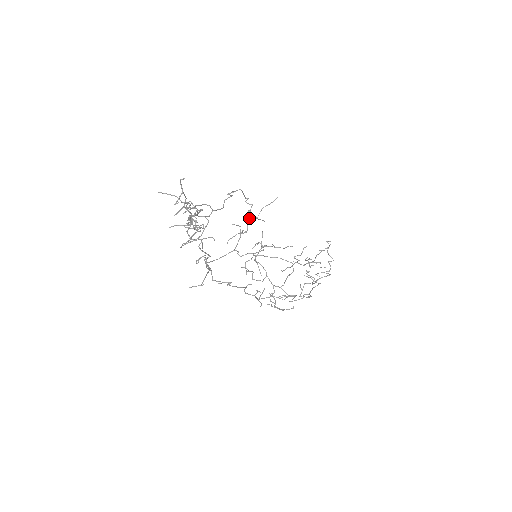
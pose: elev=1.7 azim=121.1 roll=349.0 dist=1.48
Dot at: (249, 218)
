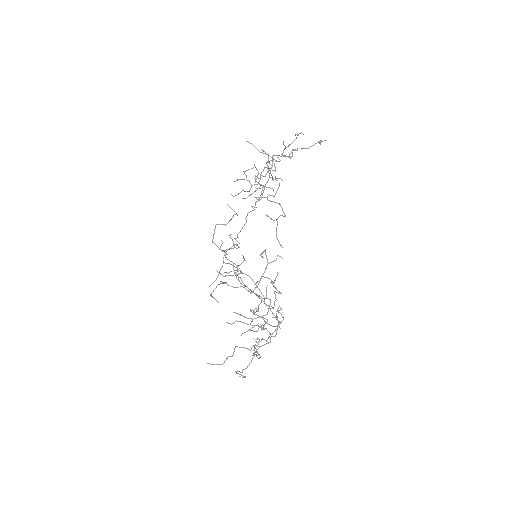
Dot at: occluded
